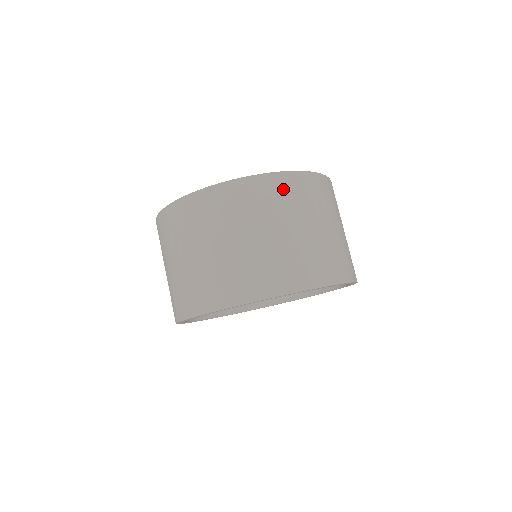
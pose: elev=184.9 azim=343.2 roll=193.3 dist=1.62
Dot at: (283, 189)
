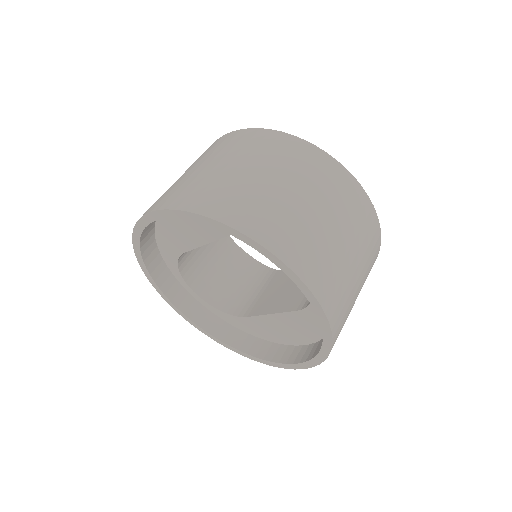
Dot at: (374, 256)
